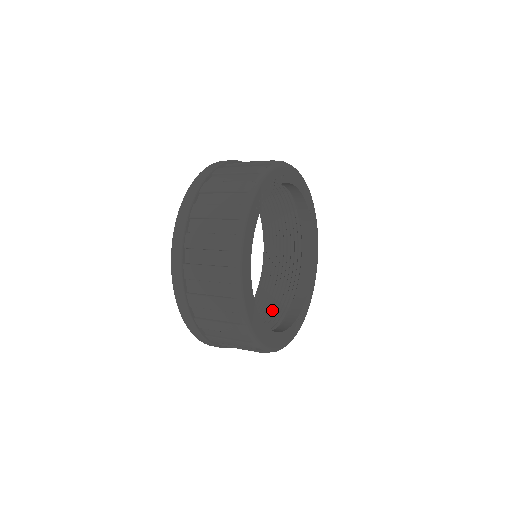
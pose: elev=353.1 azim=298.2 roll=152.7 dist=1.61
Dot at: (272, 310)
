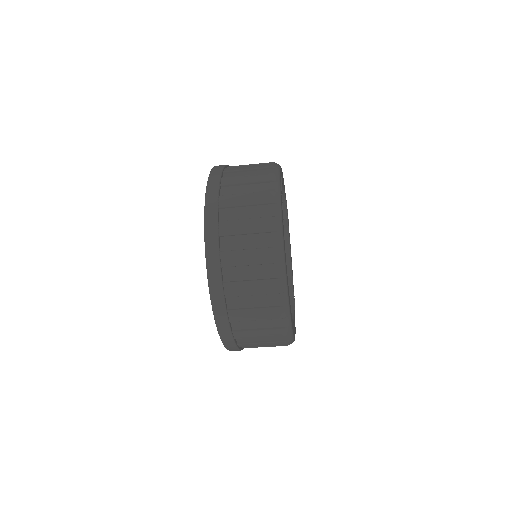
Dot at: occluded
